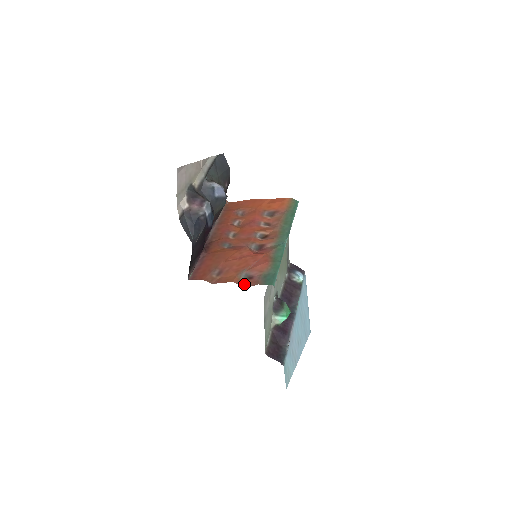
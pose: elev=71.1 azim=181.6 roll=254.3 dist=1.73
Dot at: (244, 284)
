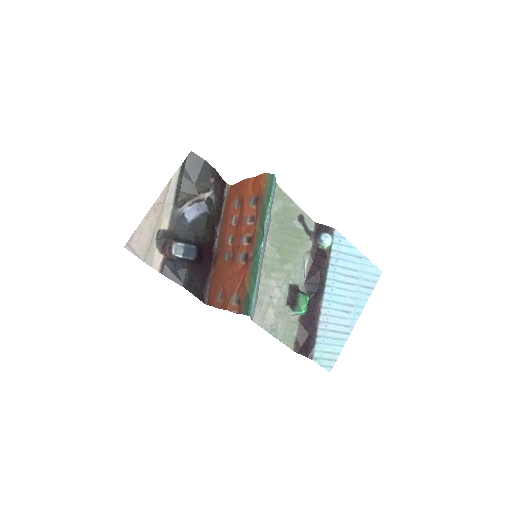
Dot at: (235, 311)
